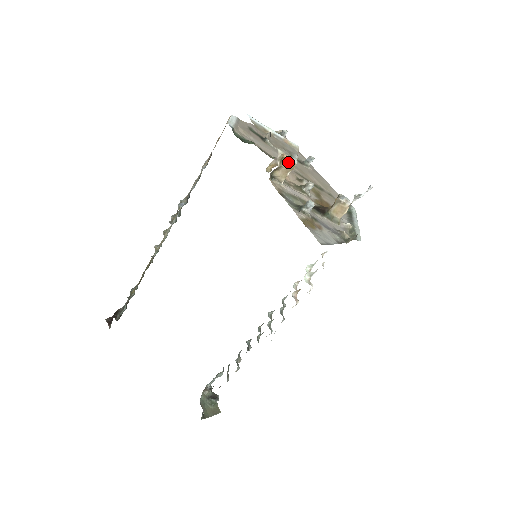
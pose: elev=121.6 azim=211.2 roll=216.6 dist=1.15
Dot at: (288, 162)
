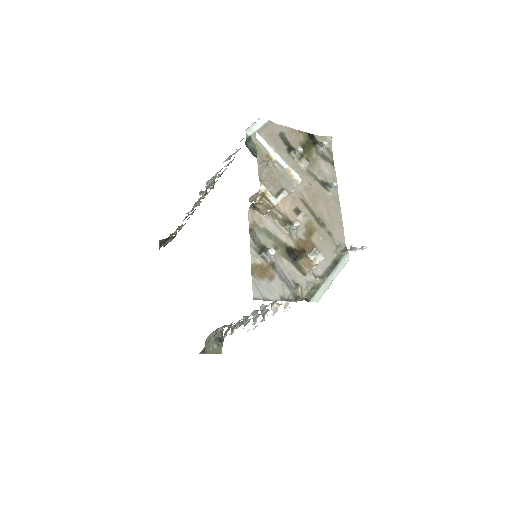
Dot at: (269, 201)
